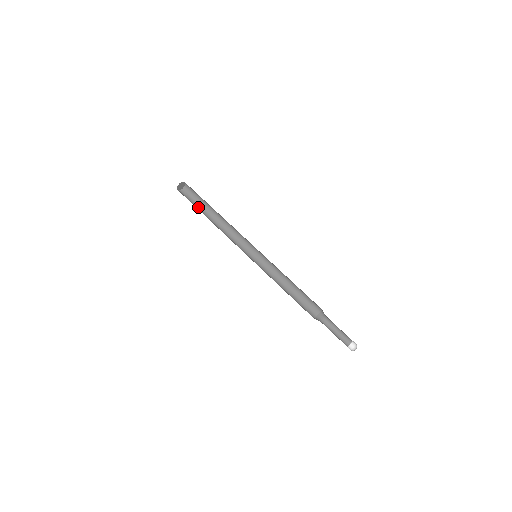
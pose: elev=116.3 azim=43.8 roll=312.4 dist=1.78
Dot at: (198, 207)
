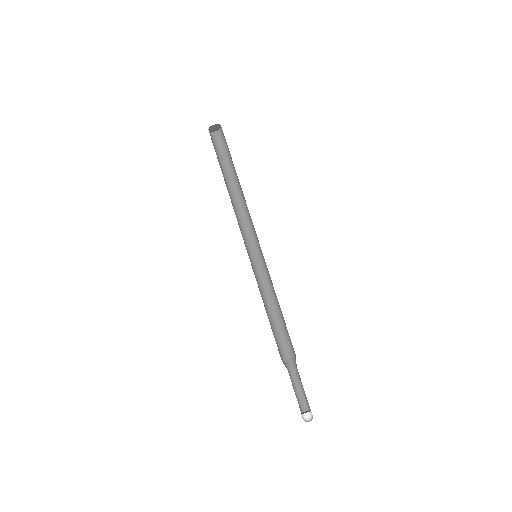
Dot at: (229, 161)
